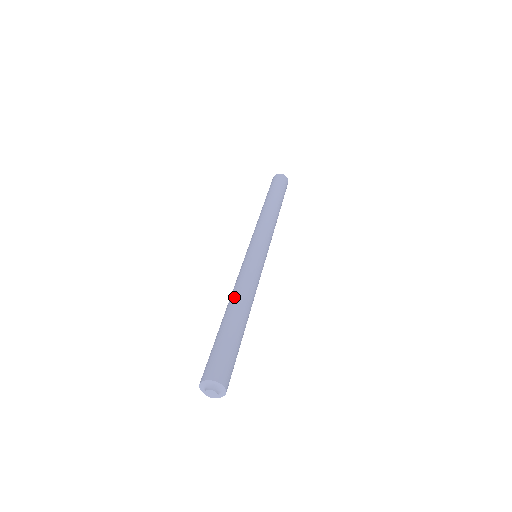
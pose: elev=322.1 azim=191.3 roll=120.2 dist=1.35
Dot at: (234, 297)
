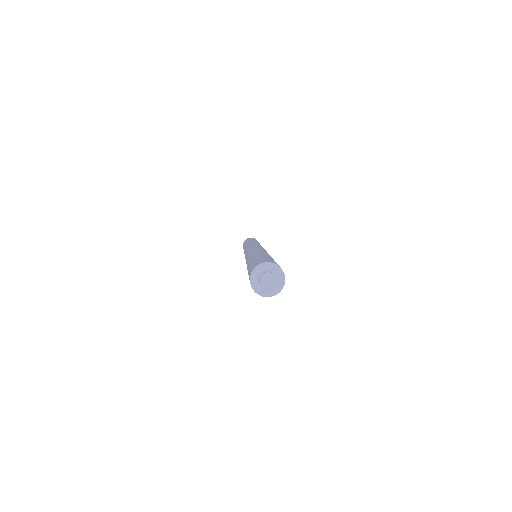
Dot at: (249, 255)
